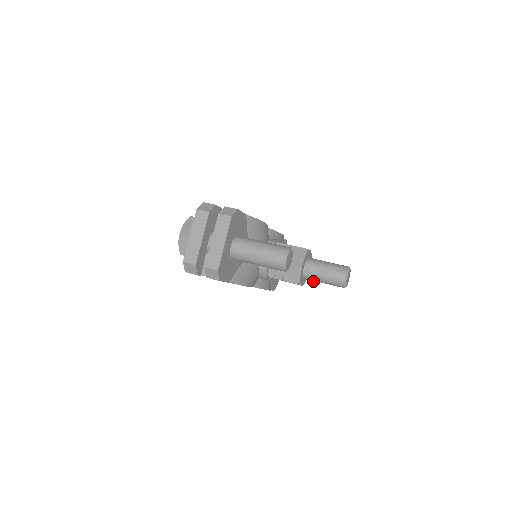
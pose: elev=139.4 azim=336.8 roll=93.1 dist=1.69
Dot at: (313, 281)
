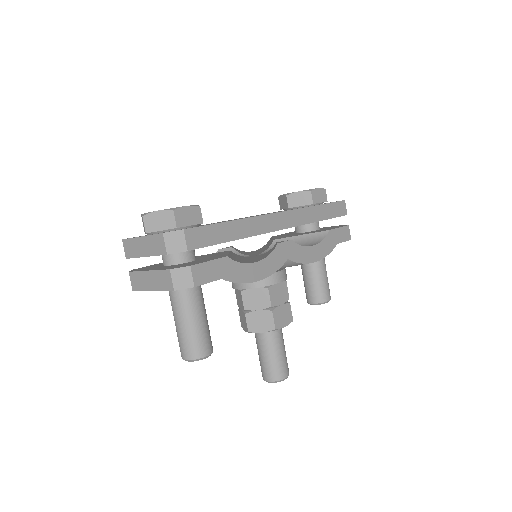
Dot at: occluded
